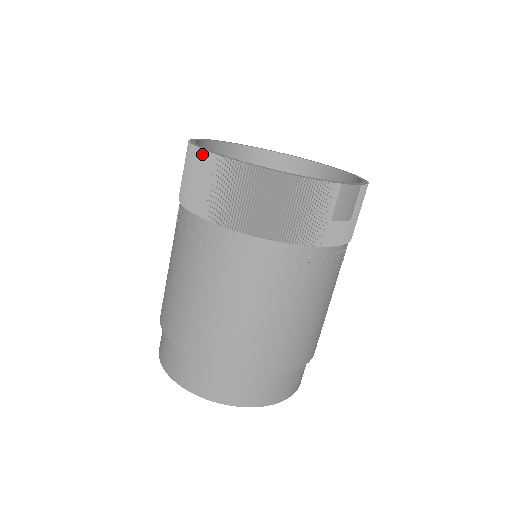
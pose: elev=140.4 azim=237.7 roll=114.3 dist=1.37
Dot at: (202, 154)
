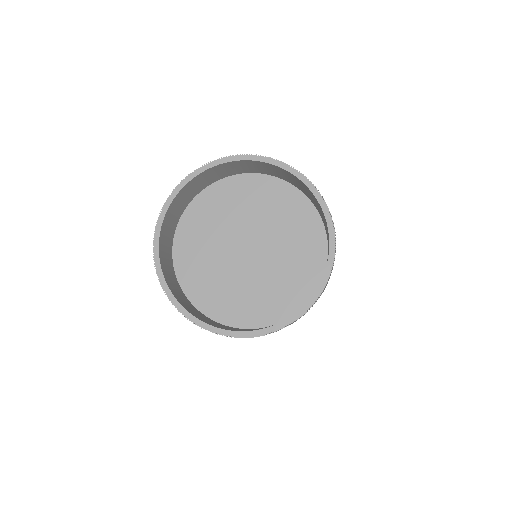
Dot at: (154, 246)
